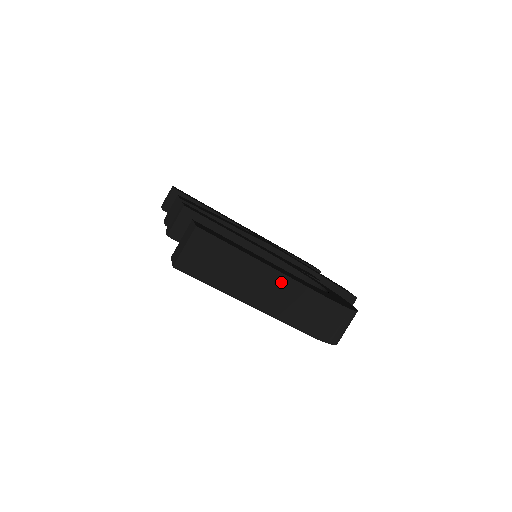
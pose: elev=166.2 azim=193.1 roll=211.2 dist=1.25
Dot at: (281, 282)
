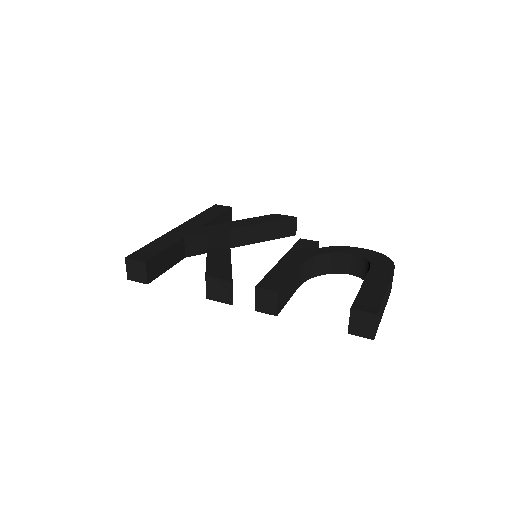
Dot at: (388, 288)
